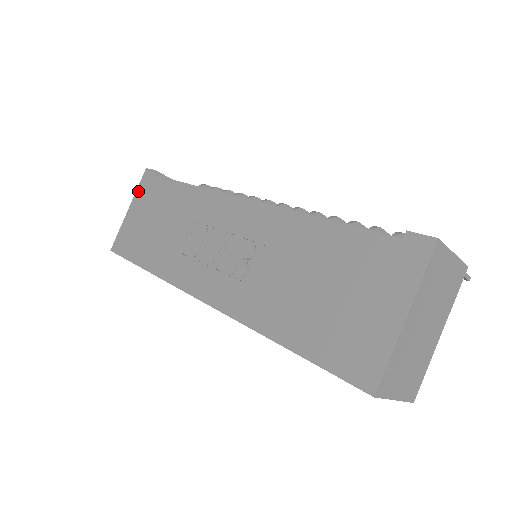
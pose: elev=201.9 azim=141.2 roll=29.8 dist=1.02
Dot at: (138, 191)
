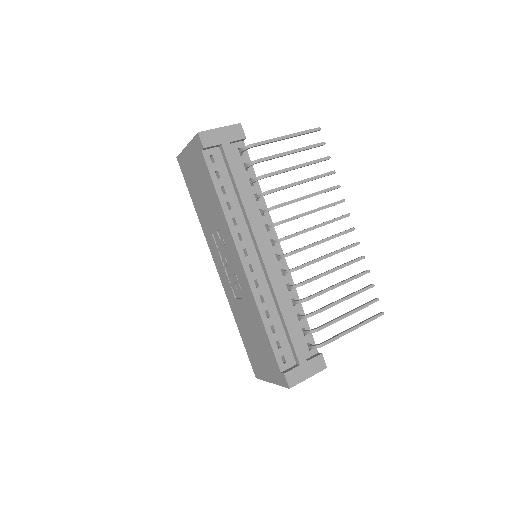
Dot at: (192, 143)
